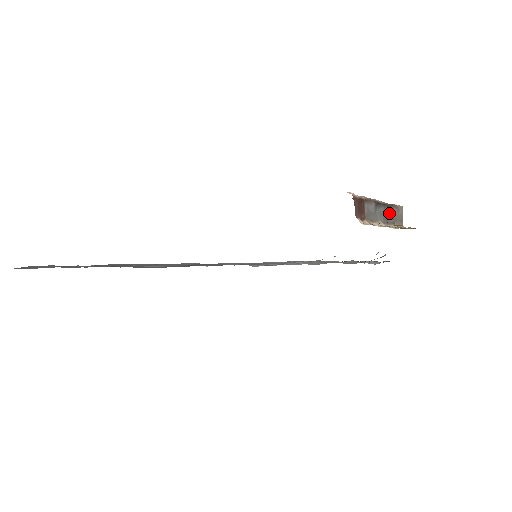
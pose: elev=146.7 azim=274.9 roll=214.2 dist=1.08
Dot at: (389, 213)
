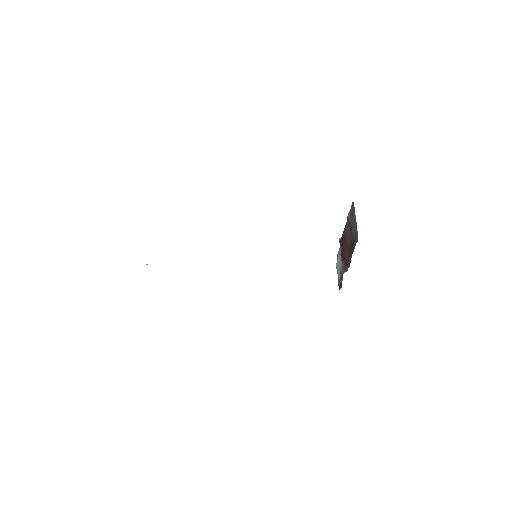
Dot at: occluded
